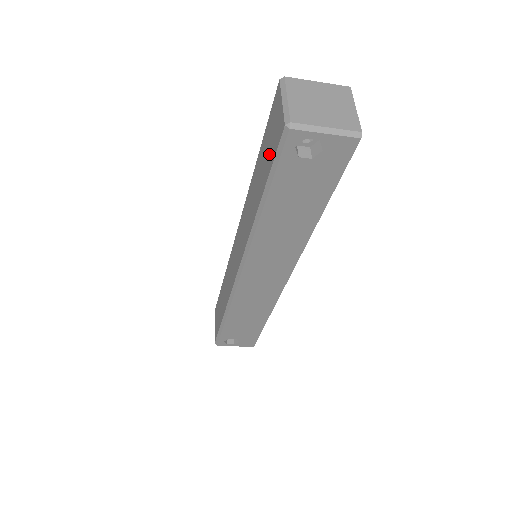
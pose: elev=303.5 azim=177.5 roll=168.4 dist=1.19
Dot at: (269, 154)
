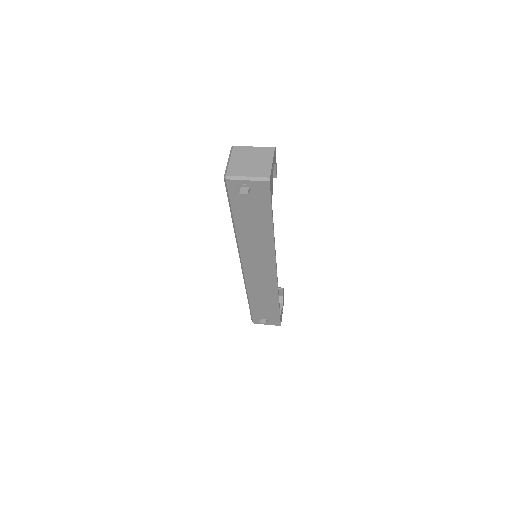
Dot at: occluded
